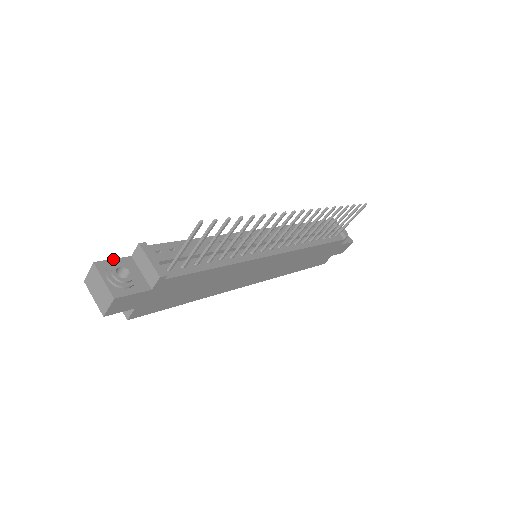
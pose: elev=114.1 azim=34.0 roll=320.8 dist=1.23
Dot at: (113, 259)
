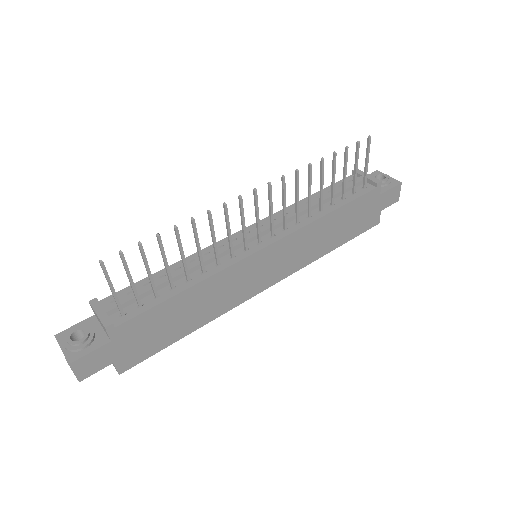
Dot at: (75, 325)
